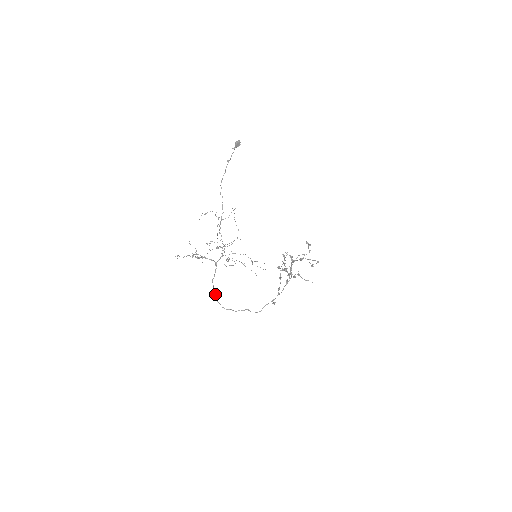
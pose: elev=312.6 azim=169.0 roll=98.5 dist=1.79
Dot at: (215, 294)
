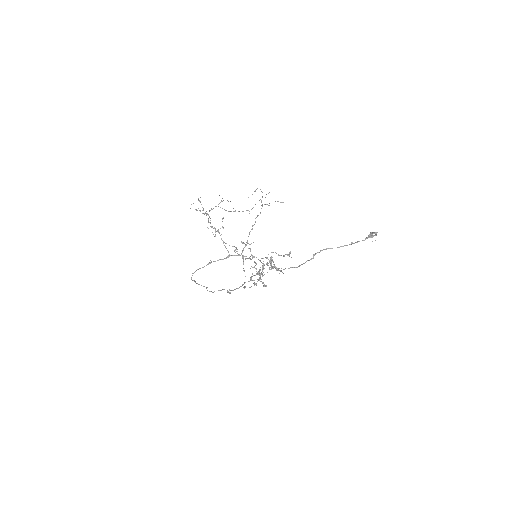
Dot at: (198, 269)
